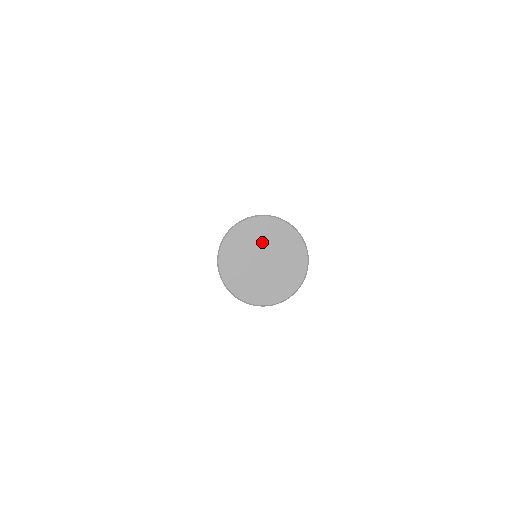
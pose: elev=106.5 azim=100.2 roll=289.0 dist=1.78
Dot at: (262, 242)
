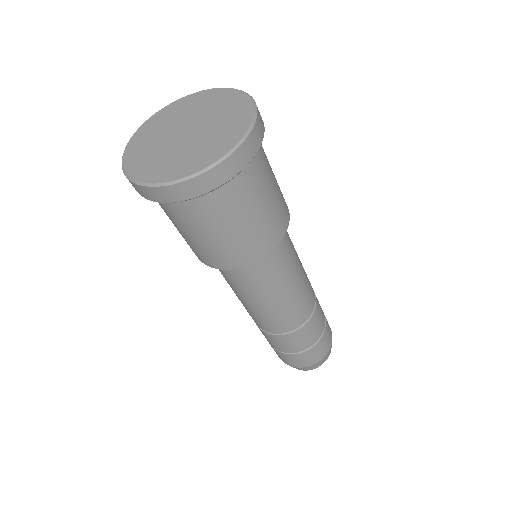
Dot at: (170, 125)
